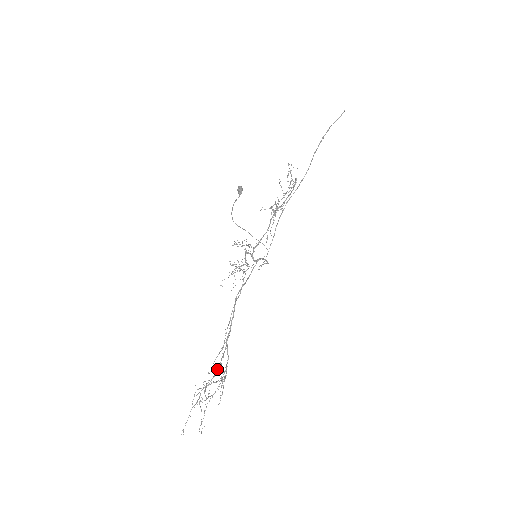
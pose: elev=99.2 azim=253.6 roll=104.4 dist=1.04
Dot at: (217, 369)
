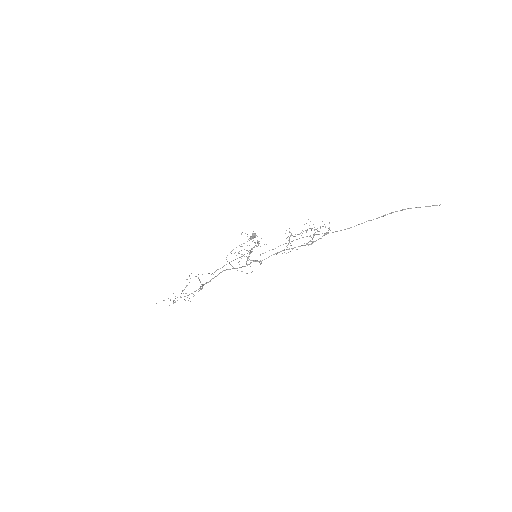
Dot at: (187, 295)
